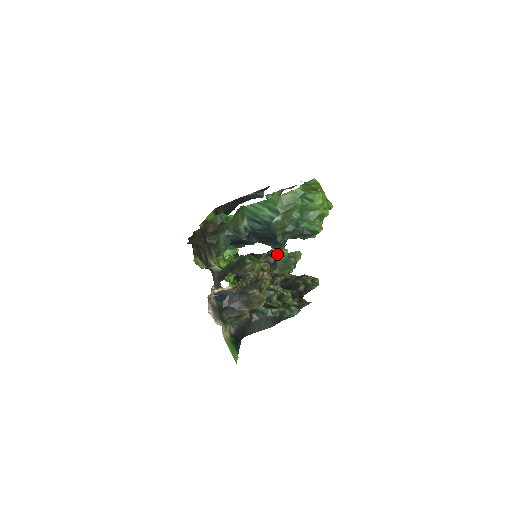
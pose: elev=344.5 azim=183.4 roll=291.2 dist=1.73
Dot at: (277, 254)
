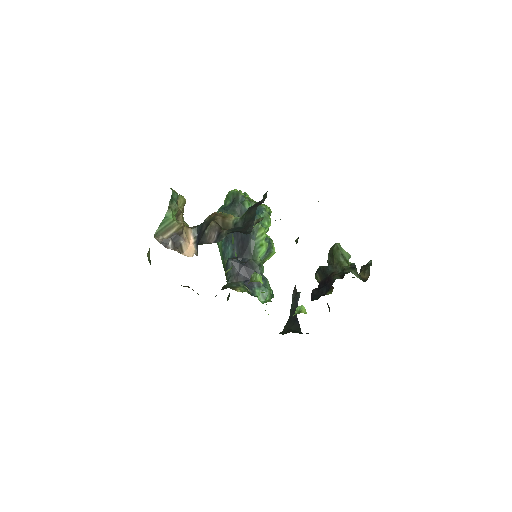
Dot at: occluded
